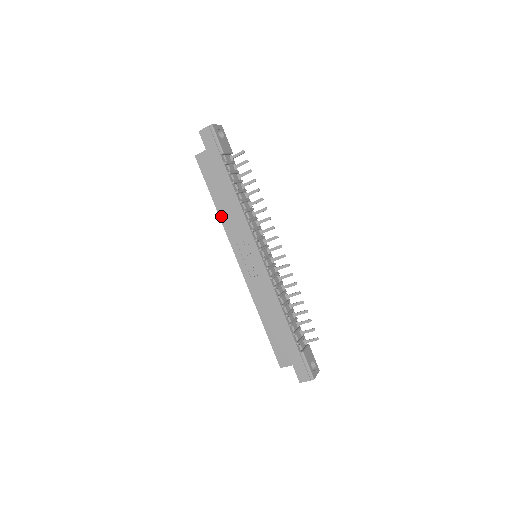
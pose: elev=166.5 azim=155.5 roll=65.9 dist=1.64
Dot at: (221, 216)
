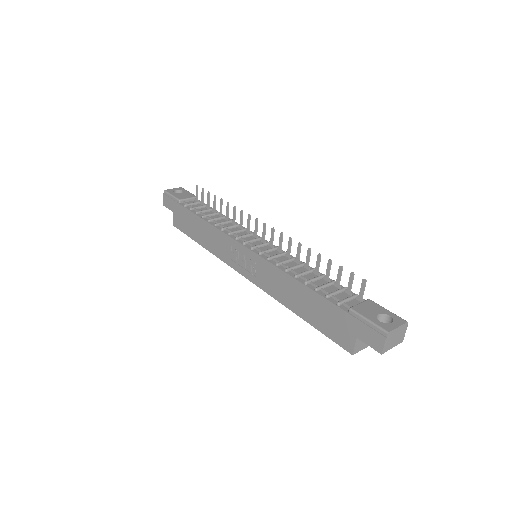
Dot at: (210, 250)
